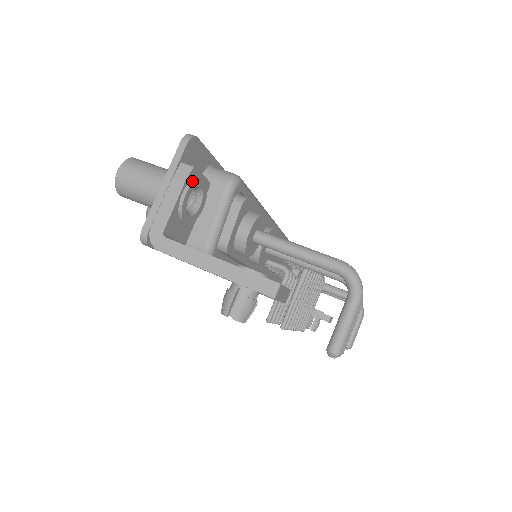
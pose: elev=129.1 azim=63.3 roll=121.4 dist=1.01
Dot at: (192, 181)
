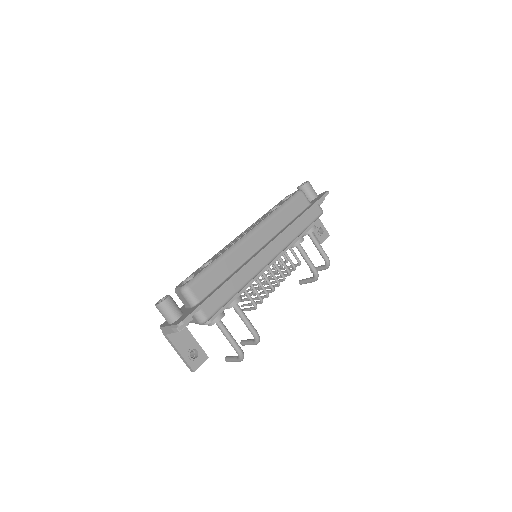
Dot at: (179, 331)
